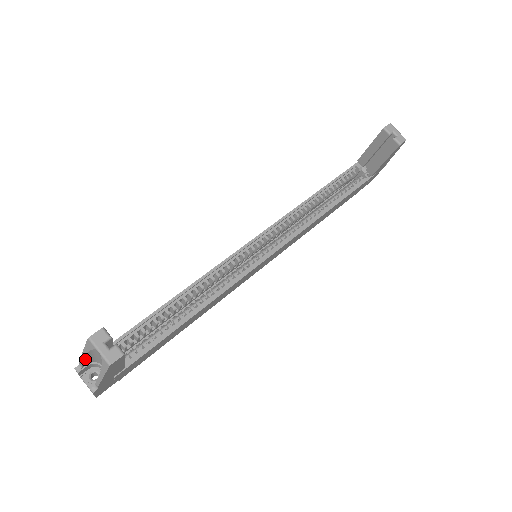
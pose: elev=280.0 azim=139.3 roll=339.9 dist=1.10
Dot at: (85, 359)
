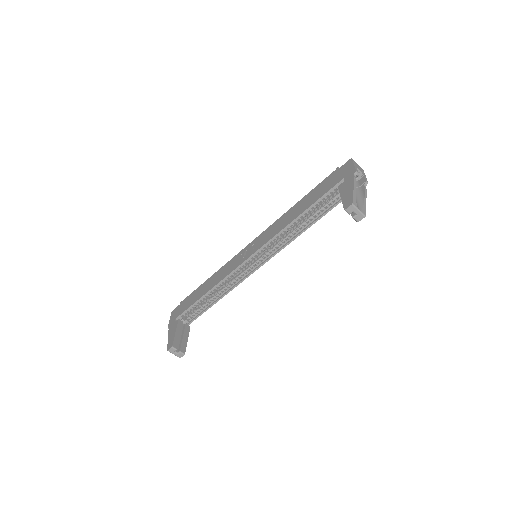
Dot at: occluded
